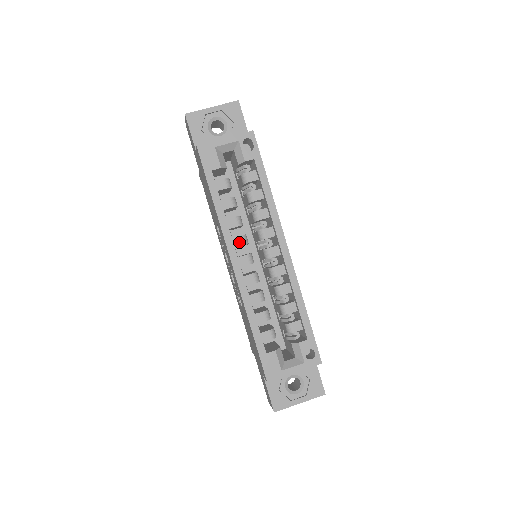
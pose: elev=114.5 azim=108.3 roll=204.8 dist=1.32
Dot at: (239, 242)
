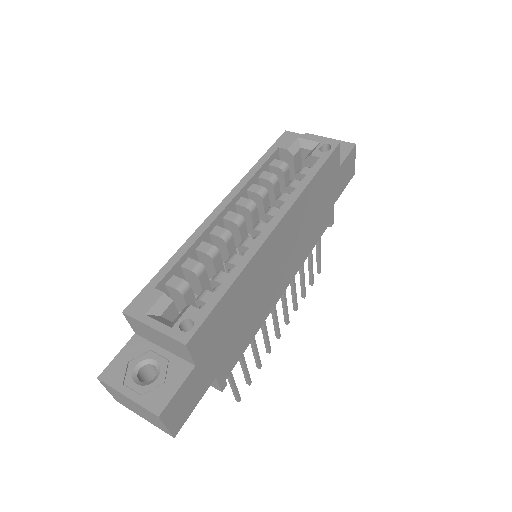
Dot at: (244, 202)
